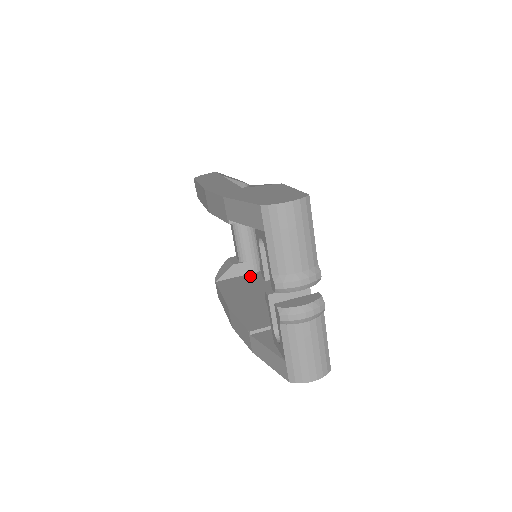
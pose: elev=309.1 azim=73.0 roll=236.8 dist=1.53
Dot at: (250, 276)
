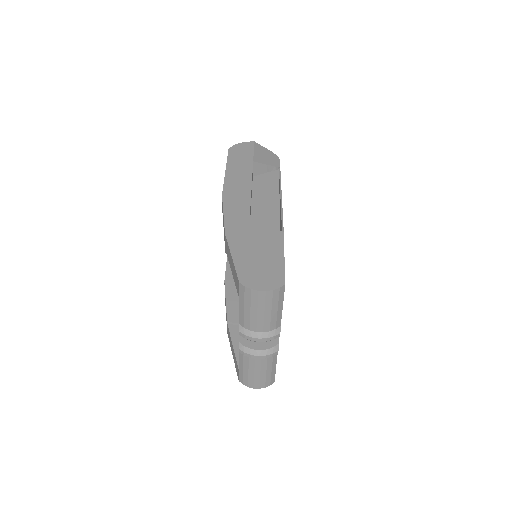
Dot at: occluded
